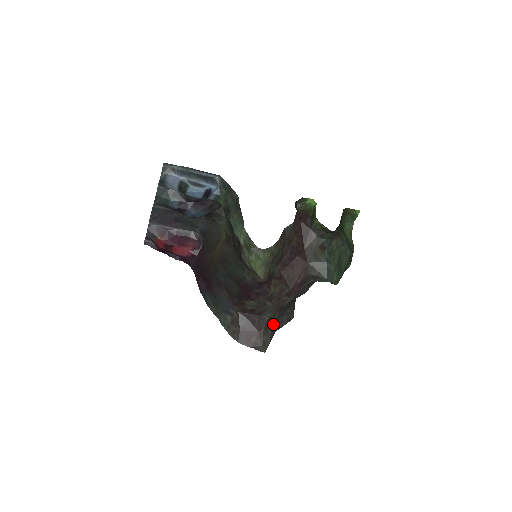
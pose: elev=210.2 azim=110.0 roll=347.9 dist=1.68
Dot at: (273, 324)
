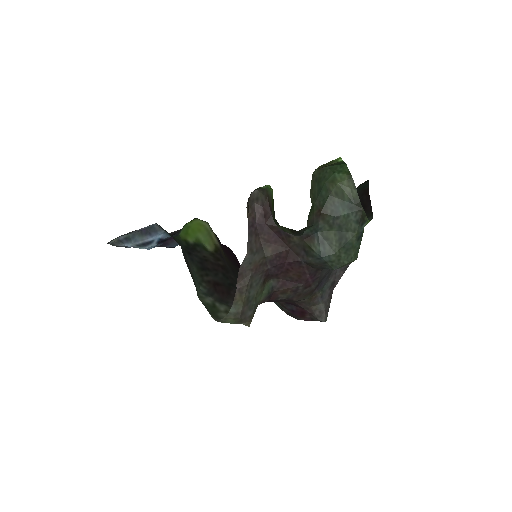
Dot at: (320, 296)
